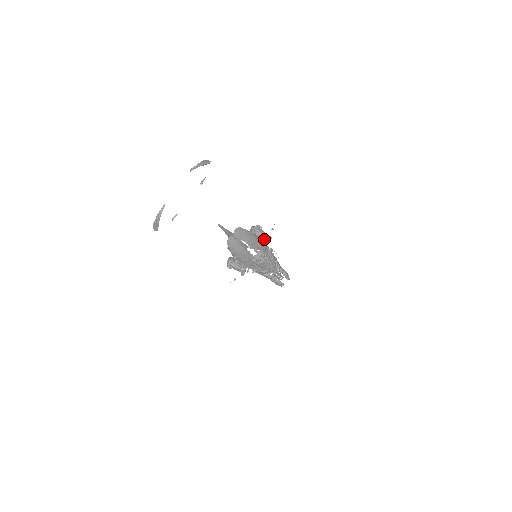
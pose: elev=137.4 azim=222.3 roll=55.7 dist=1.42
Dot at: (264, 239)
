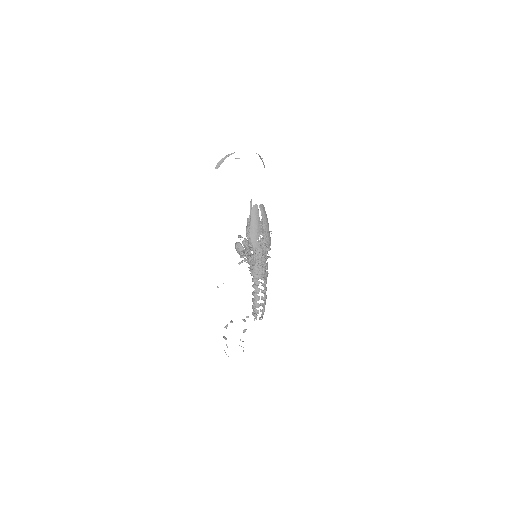
Dot at: occluded
